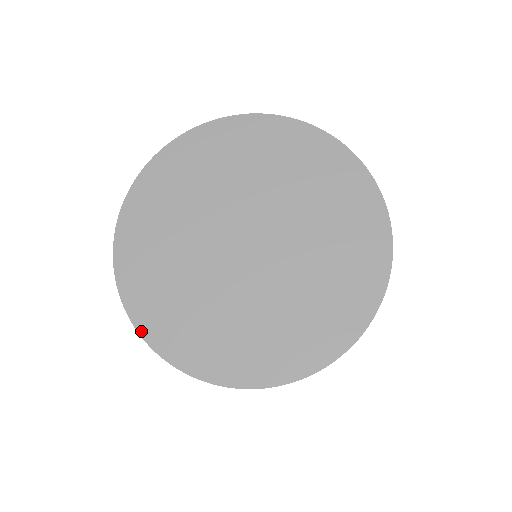
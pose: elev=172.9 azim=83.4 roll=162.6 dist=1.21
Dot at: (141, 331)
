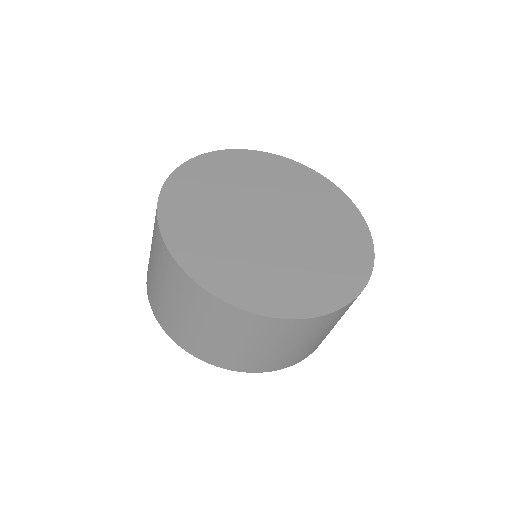
Dot at: (204, 285)
